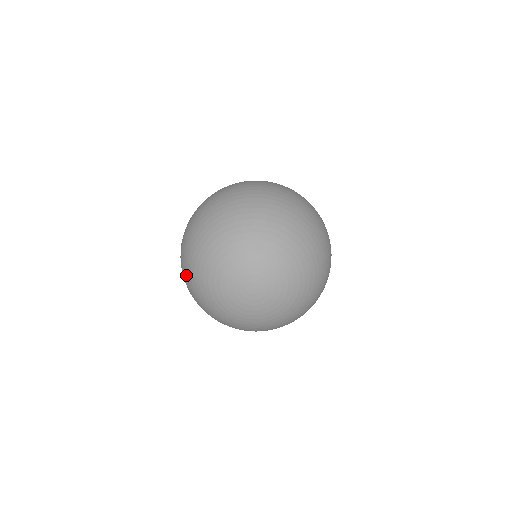
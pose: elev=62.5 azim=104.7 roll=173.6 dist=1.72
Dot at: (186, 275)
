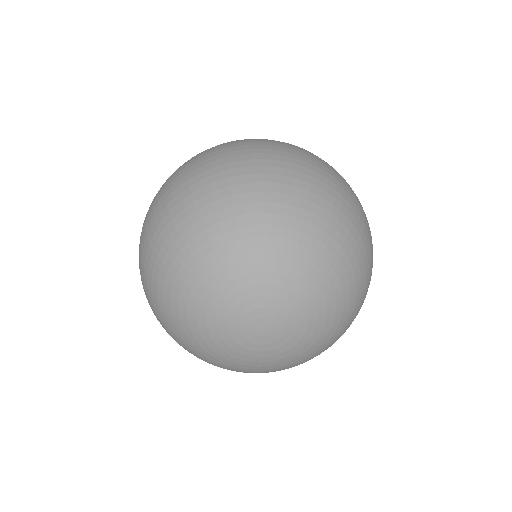
Dot at: (148, 285)
